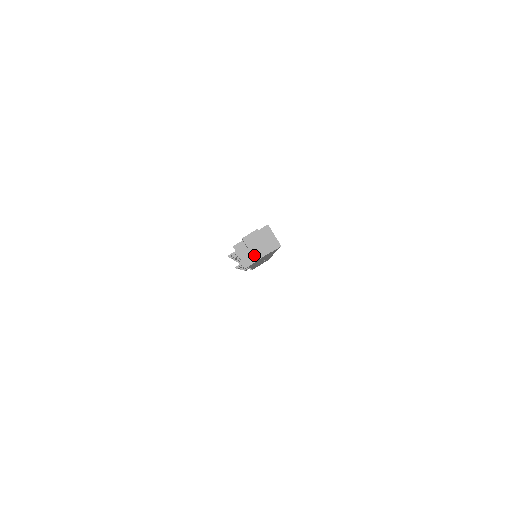
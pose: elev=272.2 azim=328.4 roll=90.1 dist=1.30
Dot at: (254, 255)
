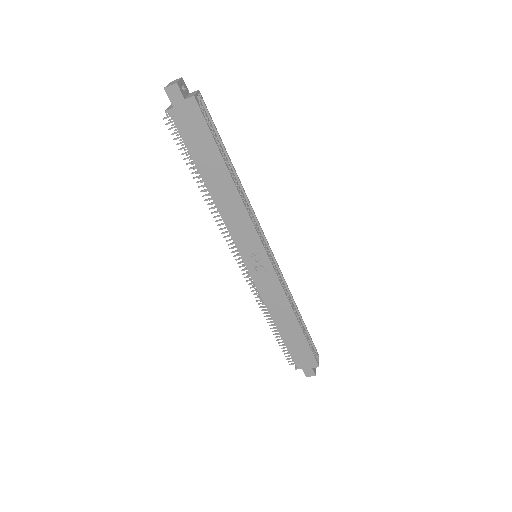
Dot at: (166, 86)
